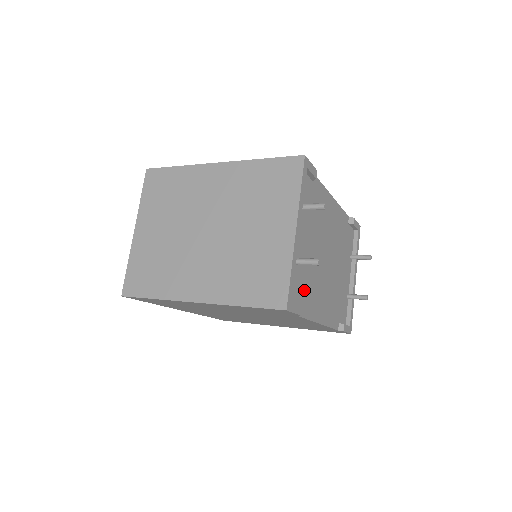
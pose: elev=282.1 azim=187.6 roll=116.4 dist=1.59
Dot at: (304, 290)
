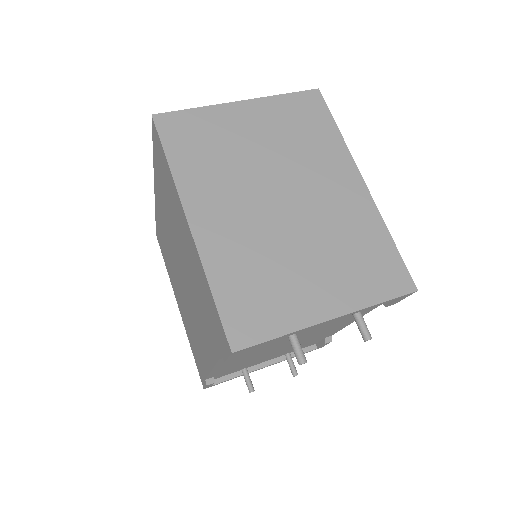
Dot at: occluded
